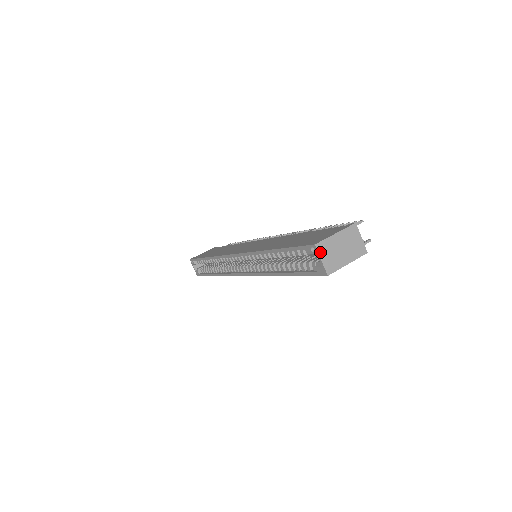
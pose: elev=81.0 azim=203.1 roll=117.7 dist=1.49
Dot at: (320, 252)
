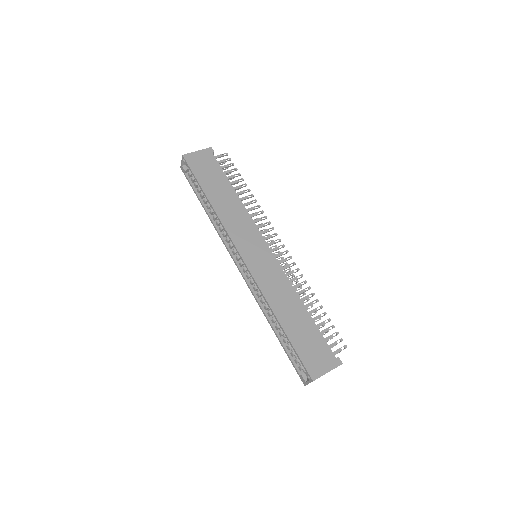
Dot at: occluded
